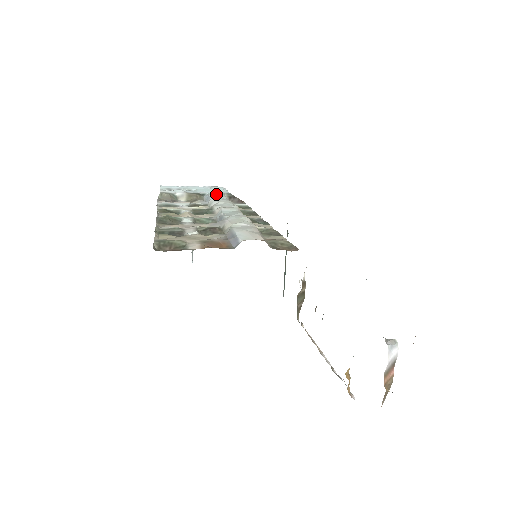
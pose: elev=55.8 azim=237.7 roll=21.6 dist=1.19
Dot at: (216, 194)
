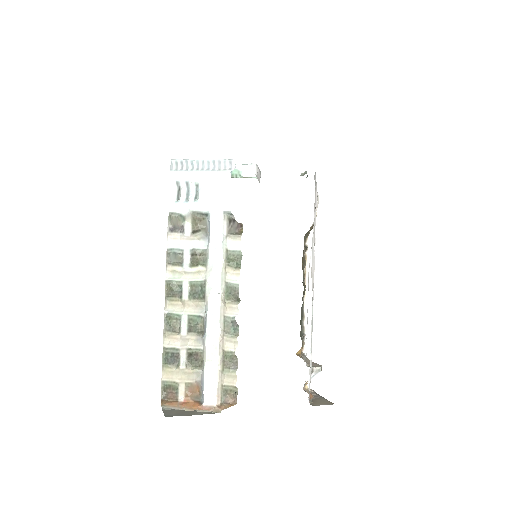
Dot at: (216, 222)
